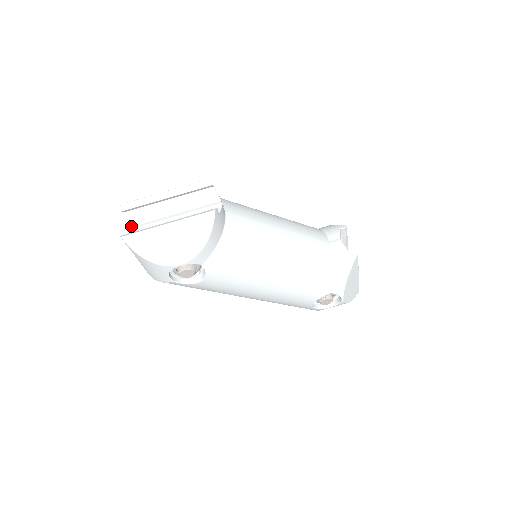
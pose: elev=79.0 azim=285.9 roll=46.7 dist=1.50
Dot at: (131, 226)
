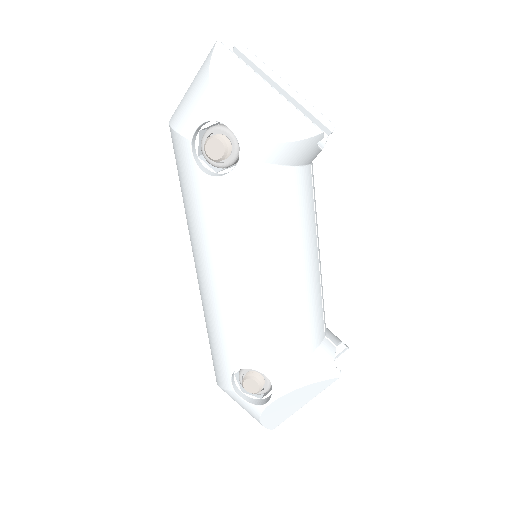
Dot at: occluded
